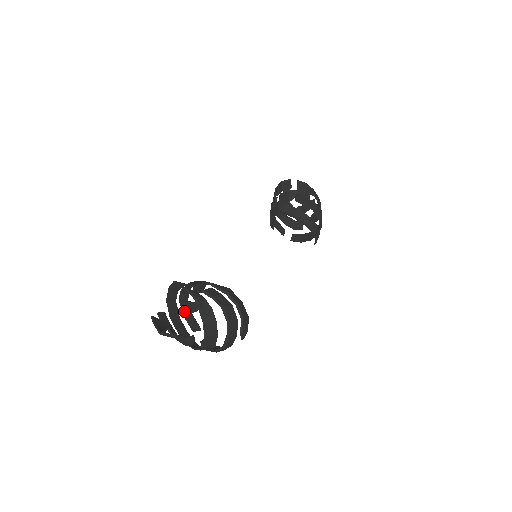
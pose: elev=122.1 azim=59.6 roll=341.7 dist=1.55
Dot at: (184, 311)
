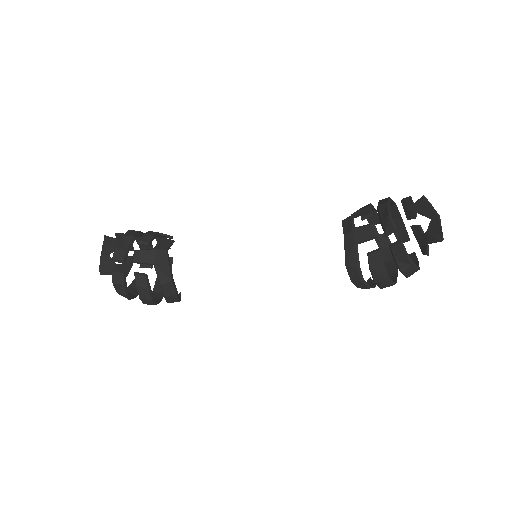
Dot at: occluded
